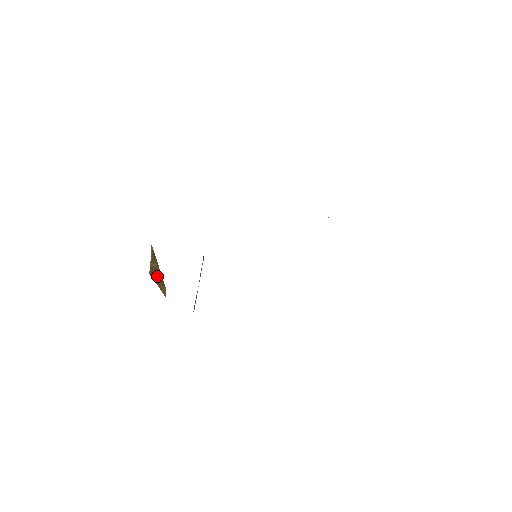
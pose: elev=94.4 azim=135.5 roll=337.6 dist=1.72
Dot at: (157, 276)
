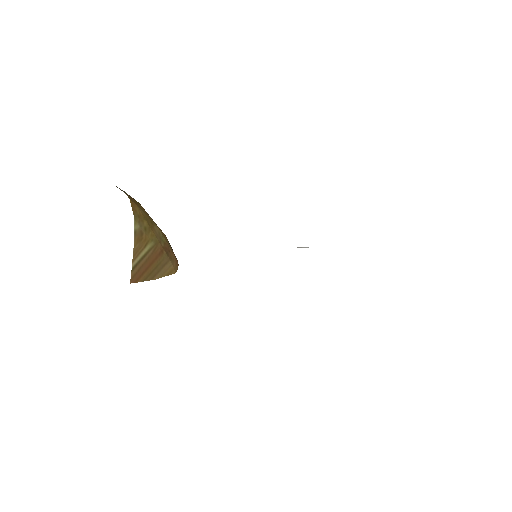
Dot at: (150, 265)
